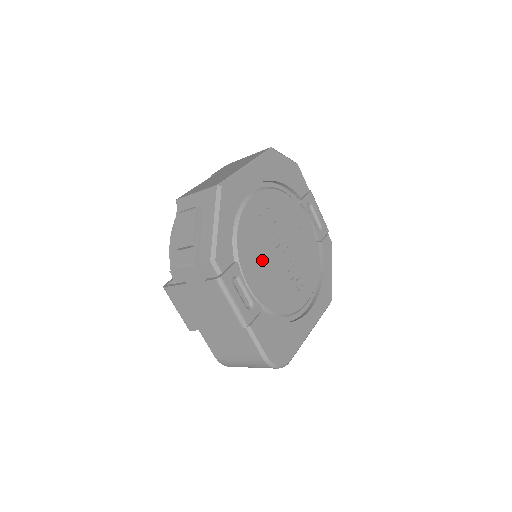
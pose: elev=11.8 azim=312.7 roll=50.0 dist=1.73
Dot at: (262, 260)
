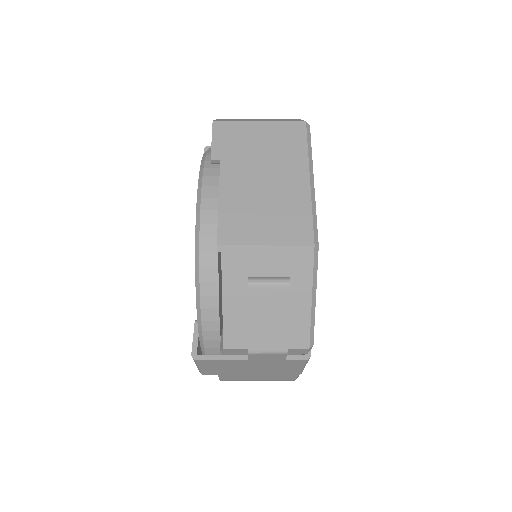
Dot at: occluded
